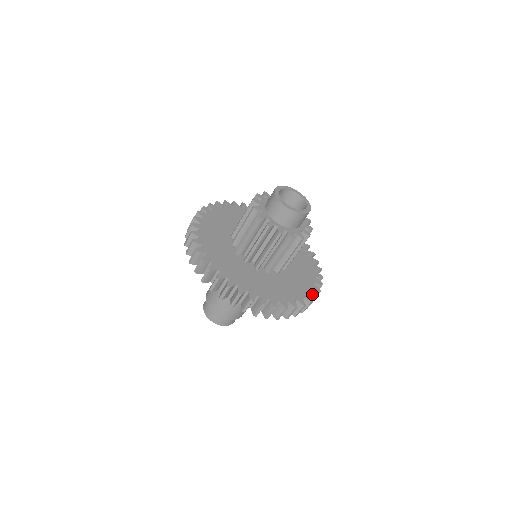
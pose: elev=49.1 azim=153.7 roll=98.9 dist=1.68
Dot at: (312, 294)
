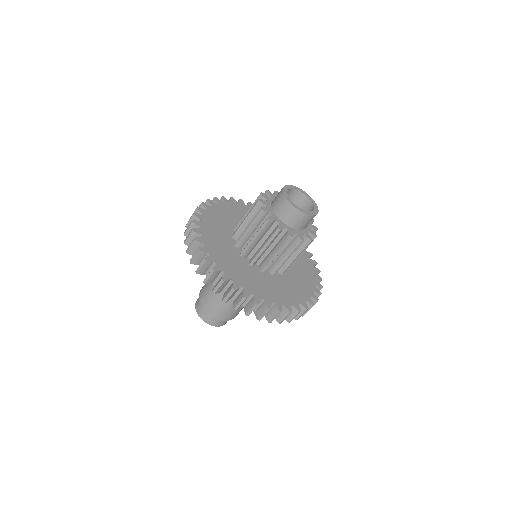
Dot at: (318, 278)
